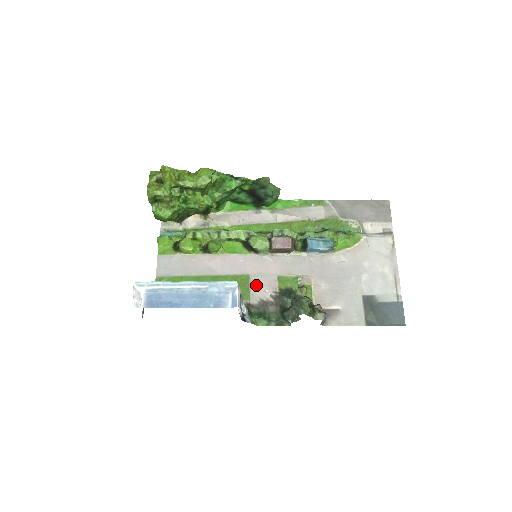
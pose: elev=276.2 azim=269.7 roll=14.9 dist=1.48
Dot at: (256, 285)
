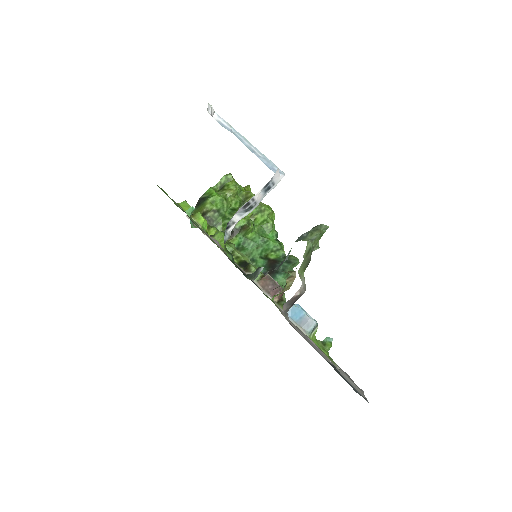
Dot at: (235, 263)
